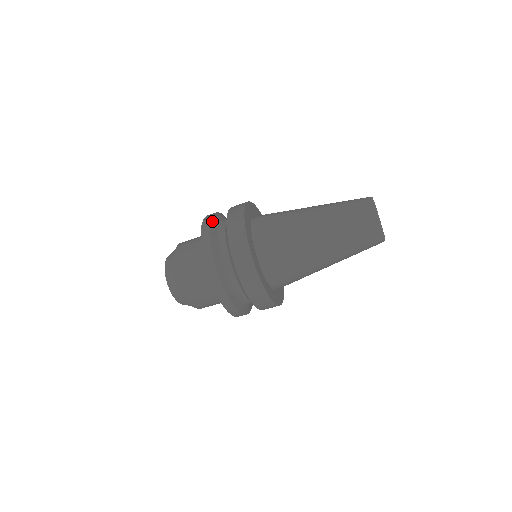
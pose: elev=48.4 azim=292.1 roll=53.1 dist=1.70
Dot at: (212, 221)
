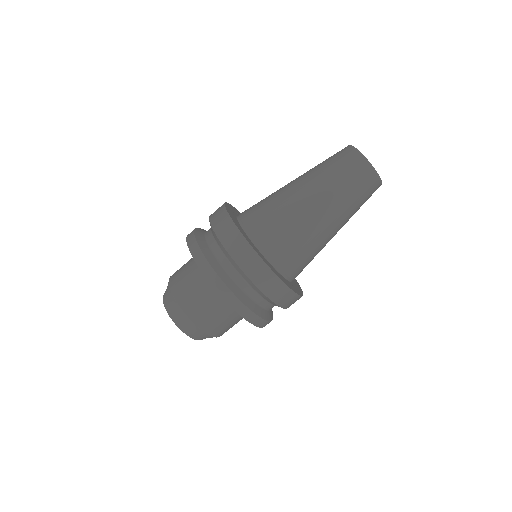
Dot at: occluded
